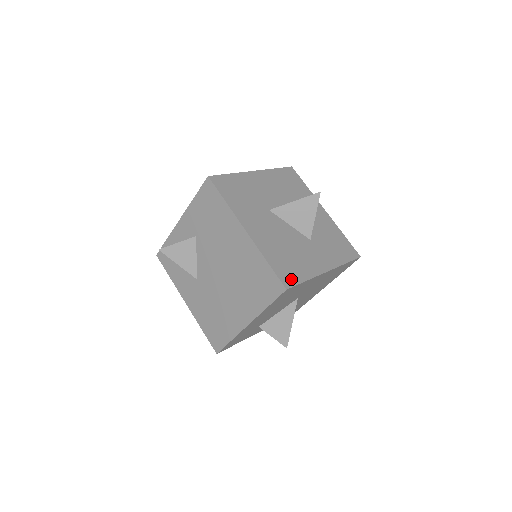
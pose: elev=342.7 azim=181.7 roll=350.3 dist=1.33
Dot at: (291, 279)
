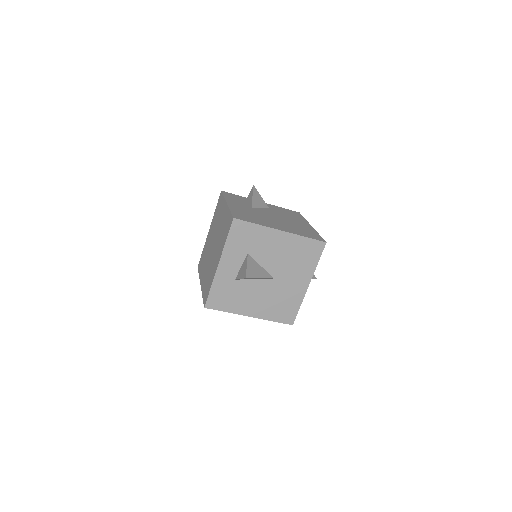
Dot at: occluded
